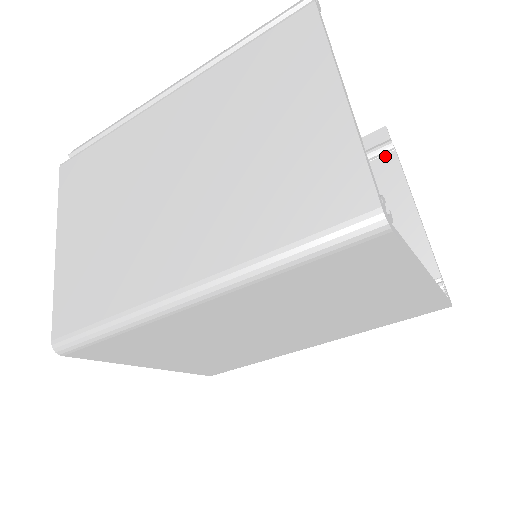
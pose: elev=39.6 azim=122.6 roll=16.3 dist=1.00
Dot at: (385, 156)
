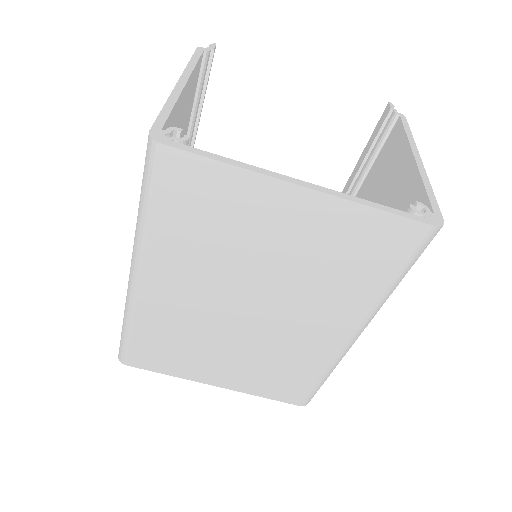
Dot at: (394, 127)
